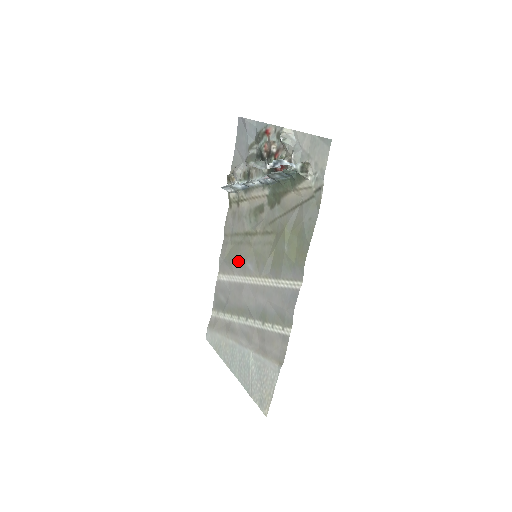
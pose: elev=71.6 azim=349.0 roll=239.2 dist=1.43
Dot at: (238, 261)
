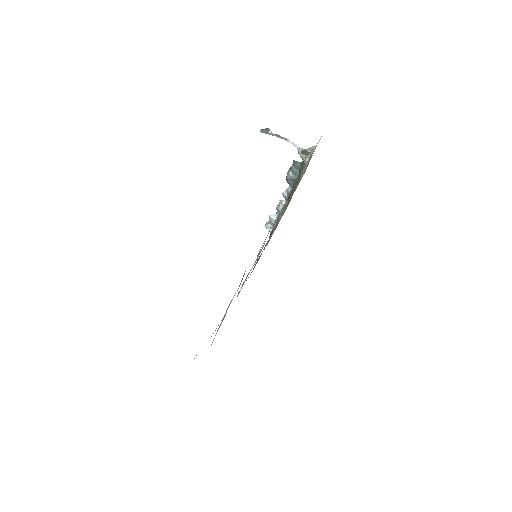
Dot at: occluded
